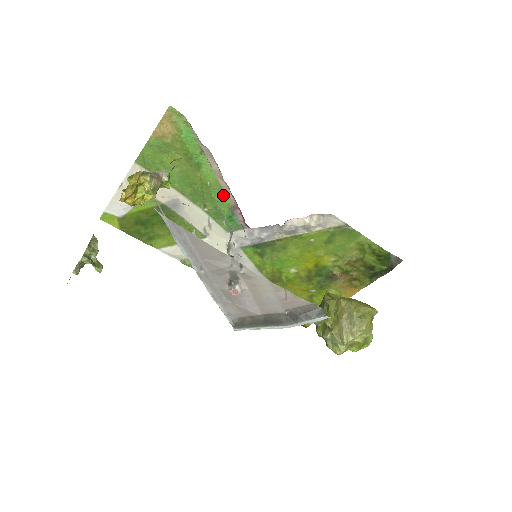
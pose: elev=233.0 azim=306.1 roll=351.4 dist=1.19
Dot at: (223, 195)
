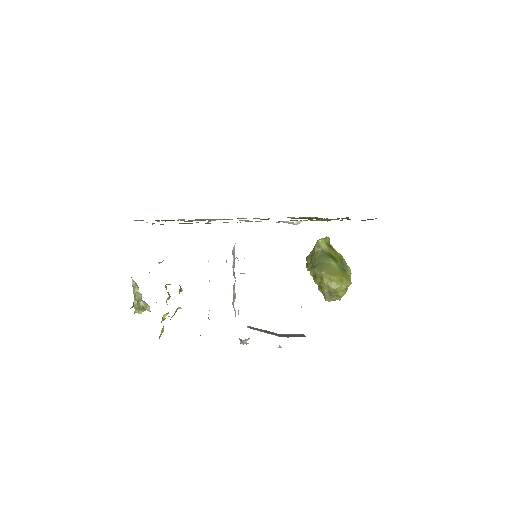
Dot at: occluded
